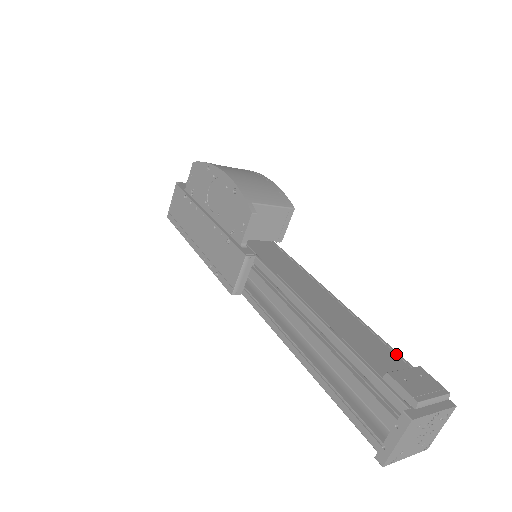
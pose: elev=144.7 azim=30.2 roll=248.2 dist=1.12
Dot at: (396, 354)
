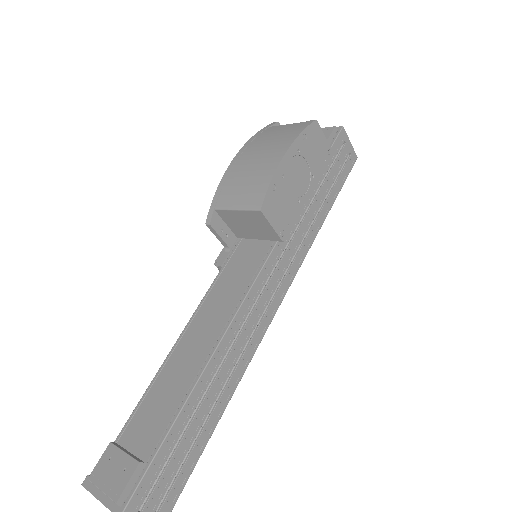
Dot at: (161, 437)
